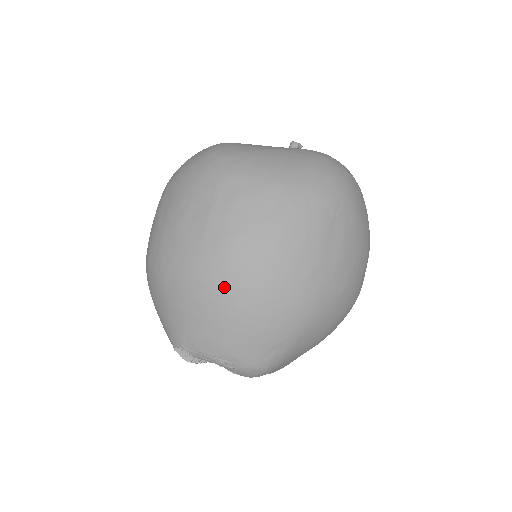
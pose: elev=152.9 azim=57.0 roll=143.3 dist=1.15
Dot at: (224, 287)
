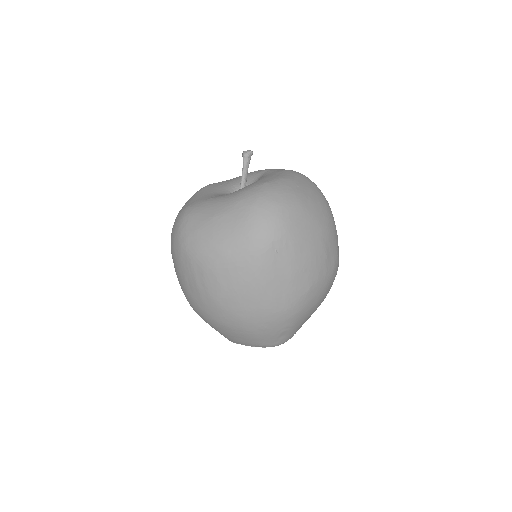
Dot at: (228, 323)
